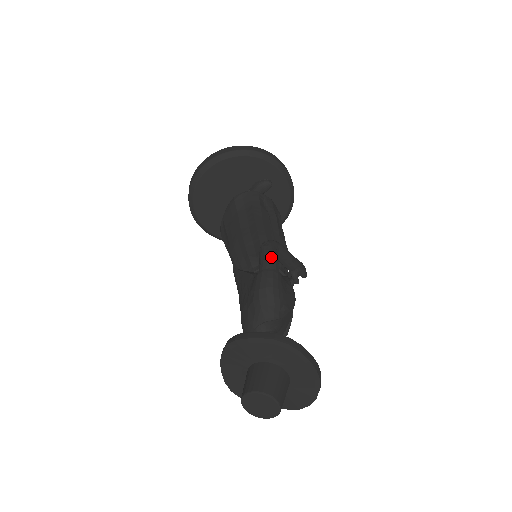
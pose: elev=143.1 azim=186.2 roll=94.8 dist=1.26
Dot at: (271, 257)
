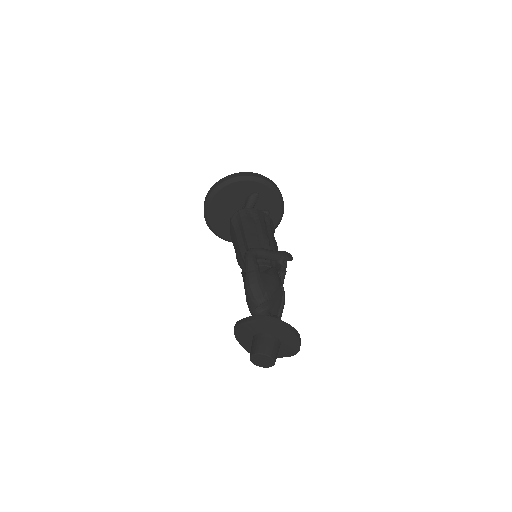
Dot at: (250, 262)
